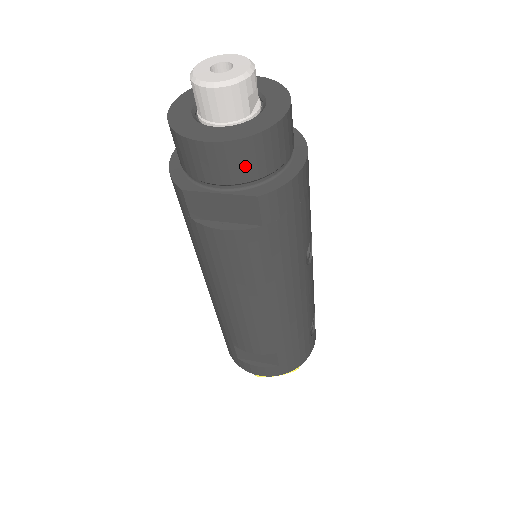
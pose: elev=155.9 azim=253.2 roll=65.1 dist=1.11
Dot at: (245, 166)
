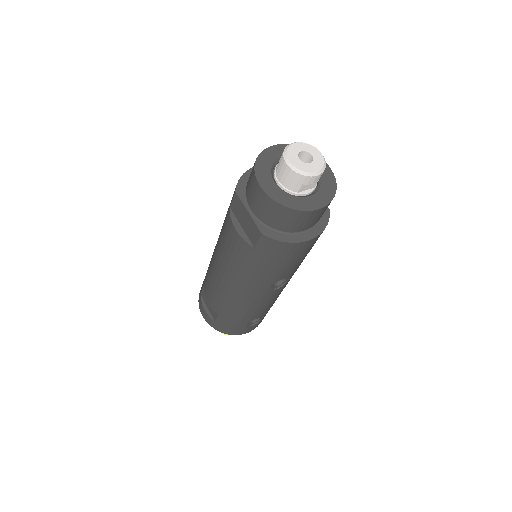
Dot at: (269, 214)
